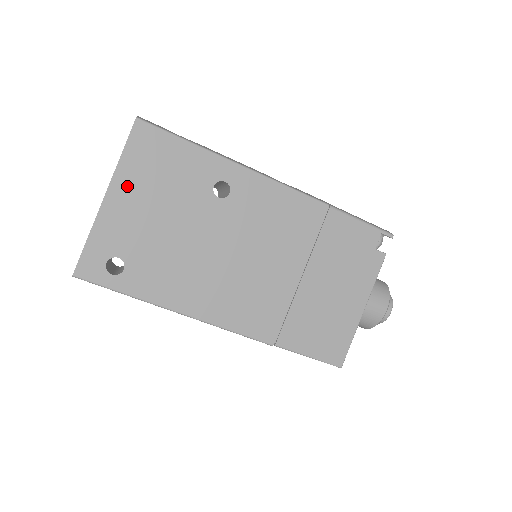
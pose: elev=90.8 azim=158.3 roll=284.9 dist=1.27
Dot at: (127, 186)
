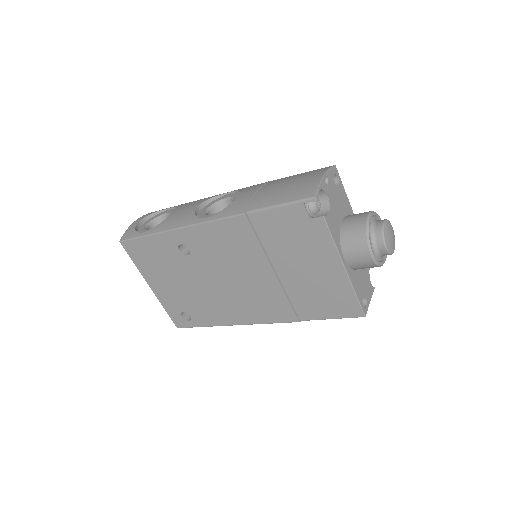
Dot at: (151, 277)
